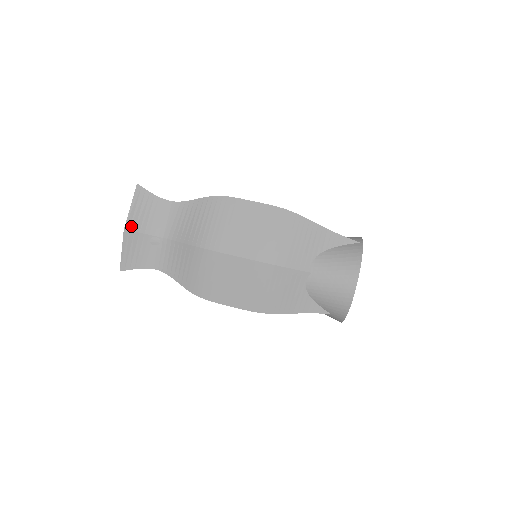
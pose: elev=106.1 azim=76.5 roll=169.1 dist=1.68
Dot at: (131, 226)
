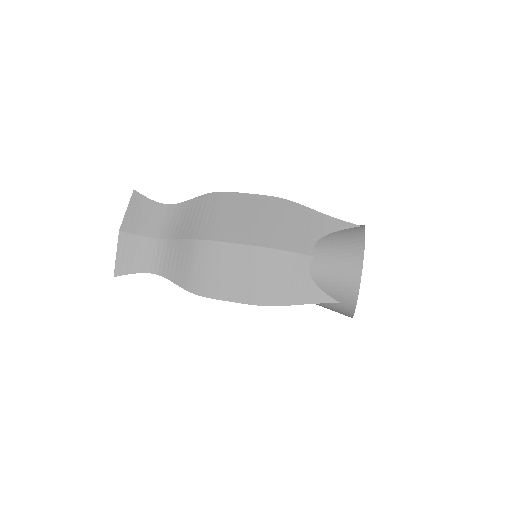
Dot at: (126, 228)
